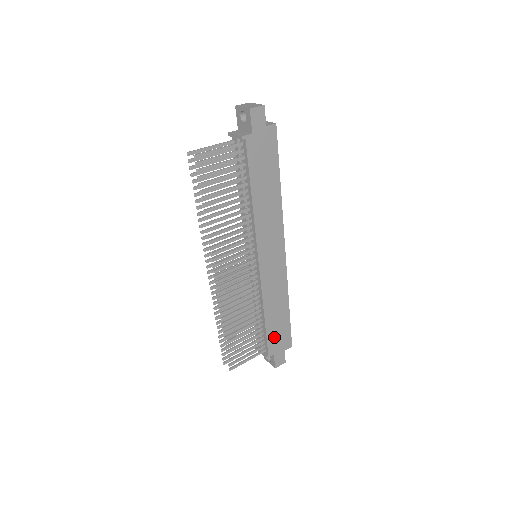
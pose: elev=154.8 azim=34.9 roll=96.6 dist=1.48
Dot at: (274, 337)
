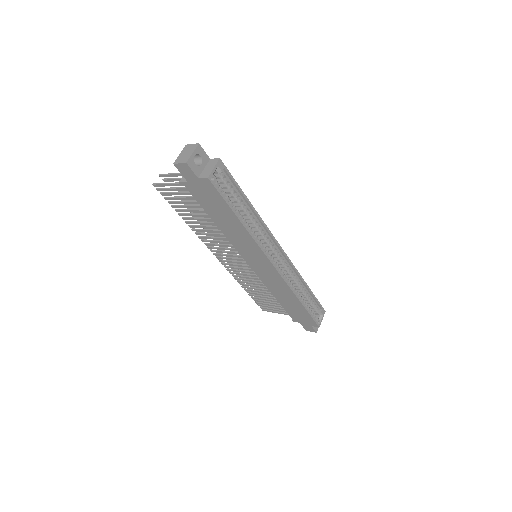
Dot at: (294, 313)
